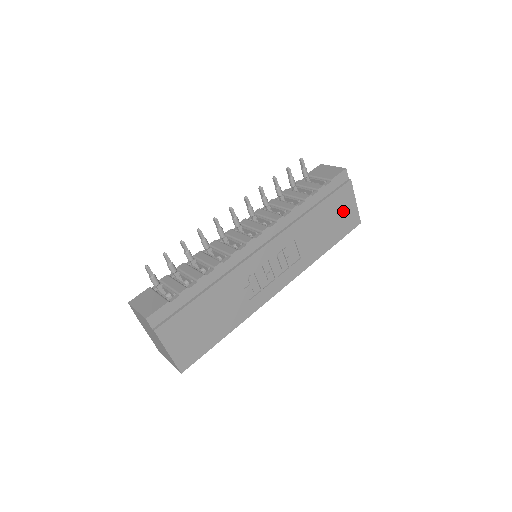
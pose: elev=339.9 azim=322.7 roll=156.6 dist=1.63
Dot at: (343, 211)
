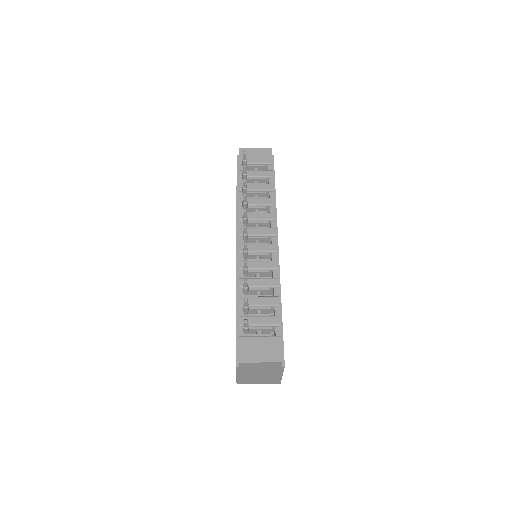
Dot at: occluded
